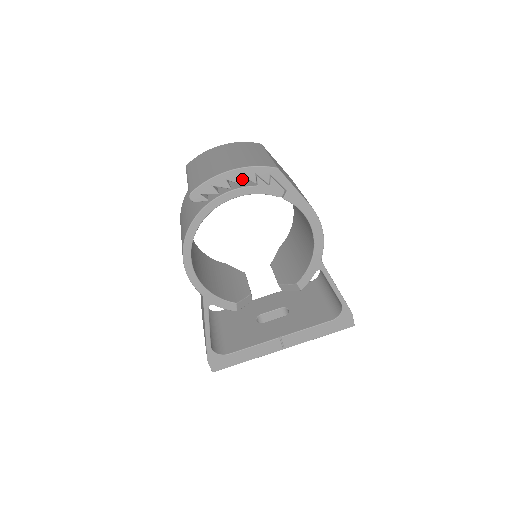
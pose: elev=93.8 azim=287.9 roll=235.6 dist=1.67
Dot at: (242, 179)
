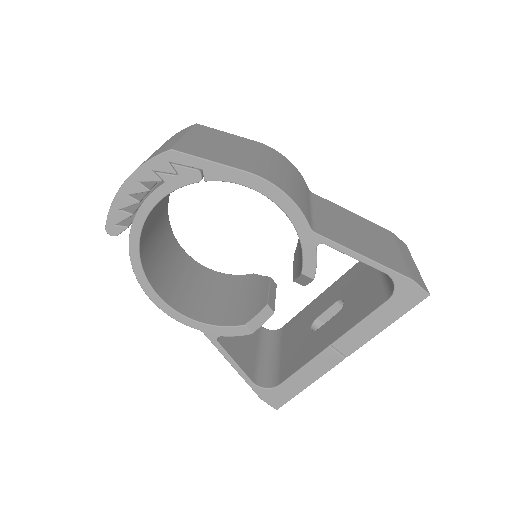
Dot at: (160, 182)
